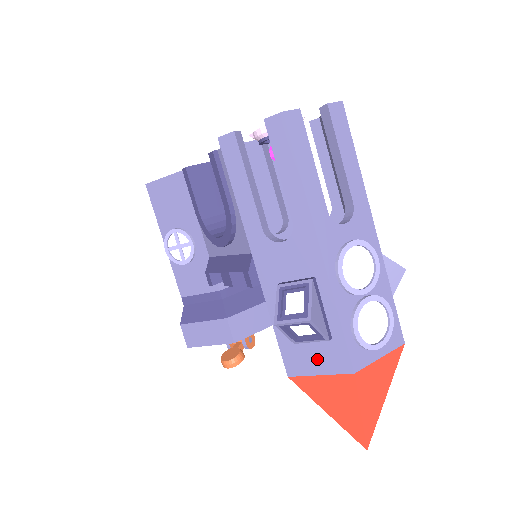
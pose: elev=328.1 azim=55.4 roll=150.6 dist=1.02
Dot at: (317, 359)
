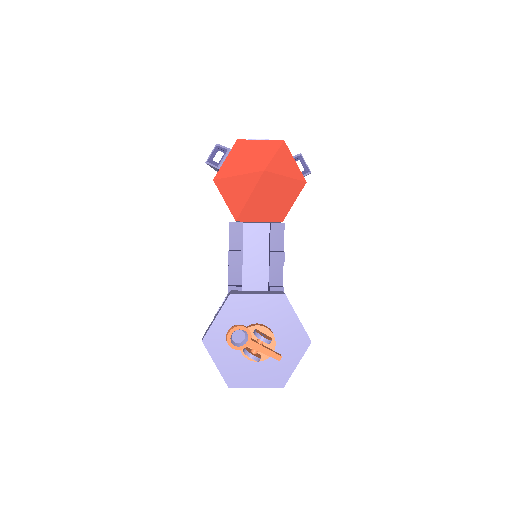
Dot at: occluded
